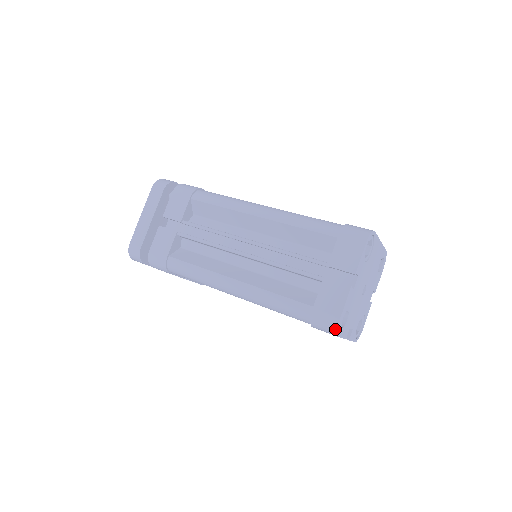
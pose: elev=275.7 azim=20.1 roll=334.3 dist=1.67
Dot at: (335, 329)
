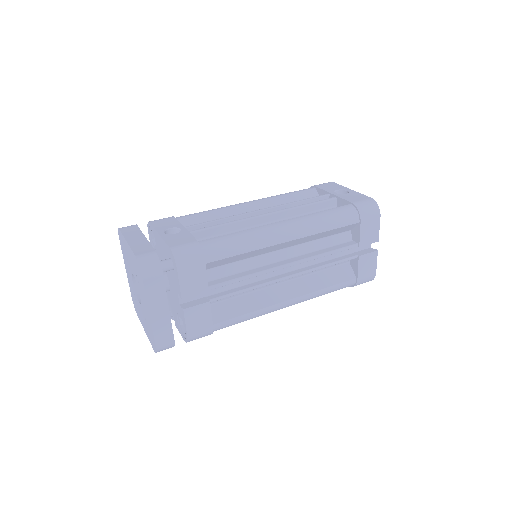
Dot at: occluded
